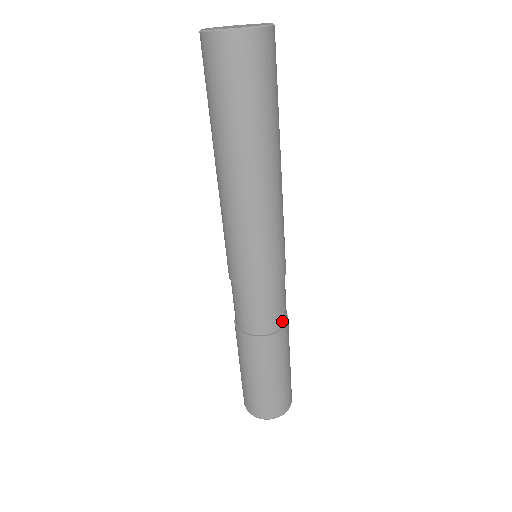
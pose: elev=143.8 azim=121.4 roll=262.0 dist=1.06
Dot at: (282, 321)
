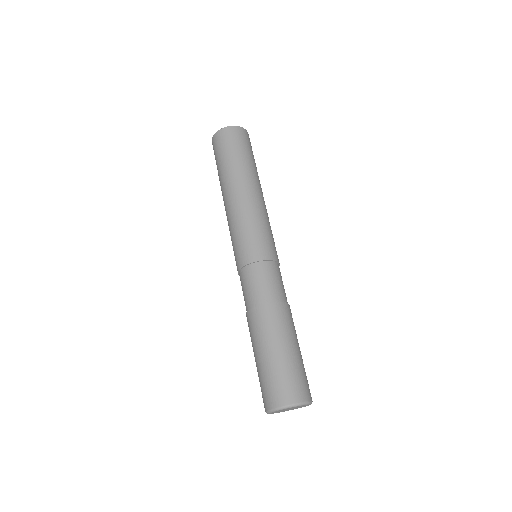
Dot at: (277, 297)
